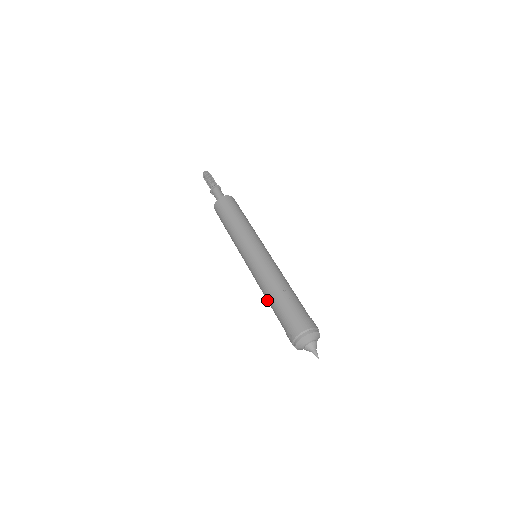
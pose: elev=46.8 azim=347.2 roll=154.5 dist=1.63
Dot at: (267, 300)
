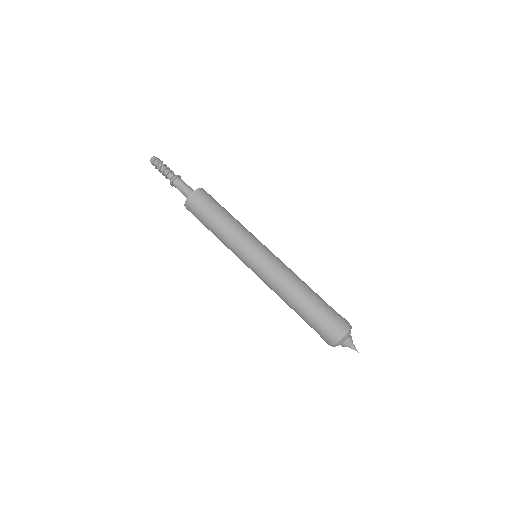
Dot at: (293, 297)
